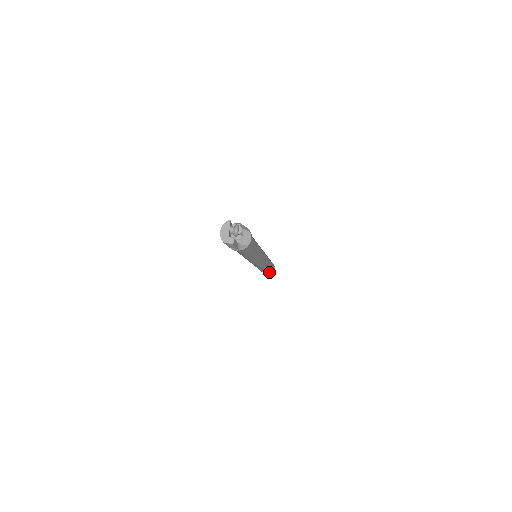
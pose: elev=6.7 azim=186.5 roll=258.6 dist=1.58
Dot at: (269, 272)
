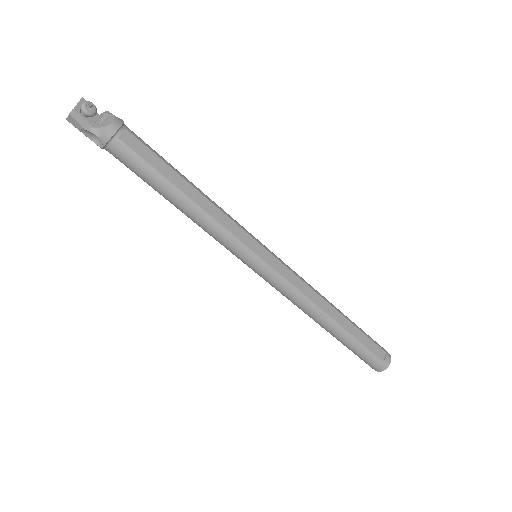
Dot at: (362, 350)
